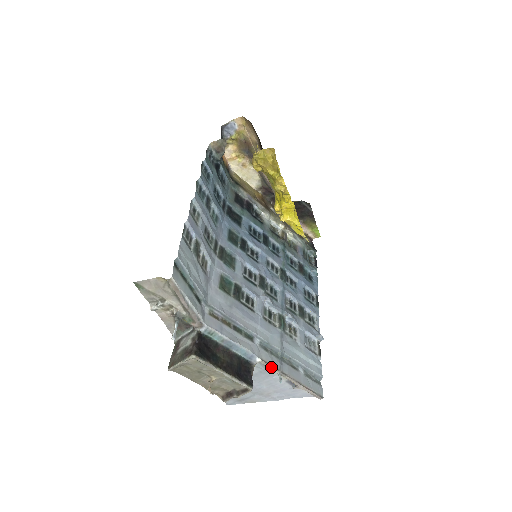
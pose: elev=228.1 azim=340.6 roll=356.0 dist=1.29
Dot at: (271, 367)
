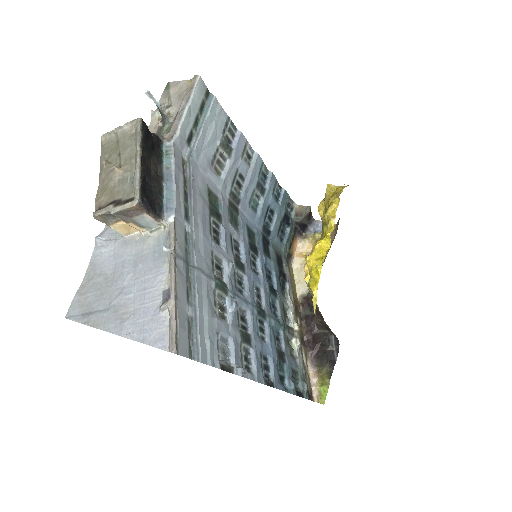
Dot at: (173, 239)
